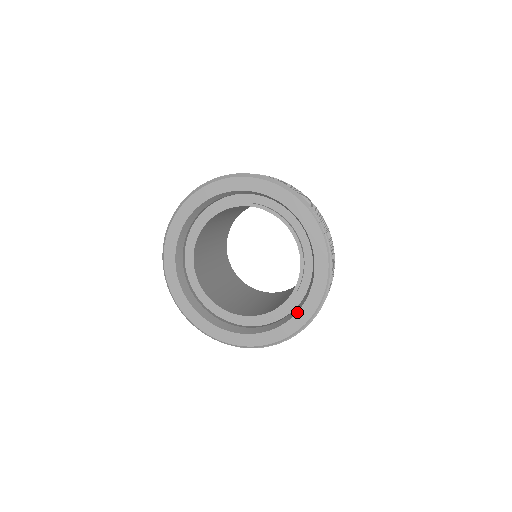
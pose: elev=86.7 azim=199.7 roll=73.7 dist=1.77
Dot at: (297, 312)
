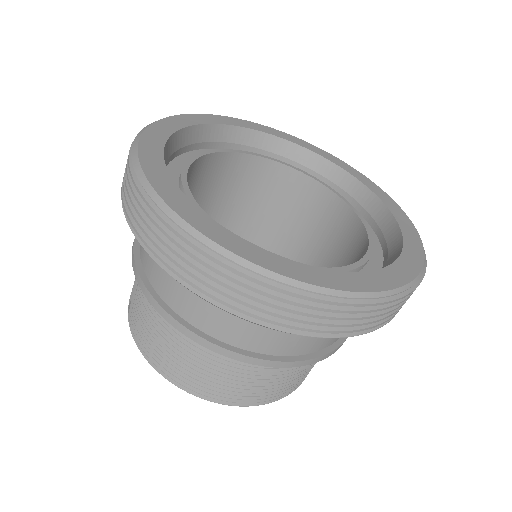
Dot at: occluded
